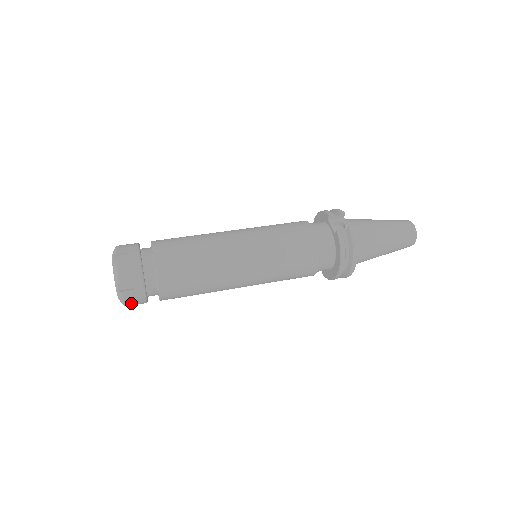
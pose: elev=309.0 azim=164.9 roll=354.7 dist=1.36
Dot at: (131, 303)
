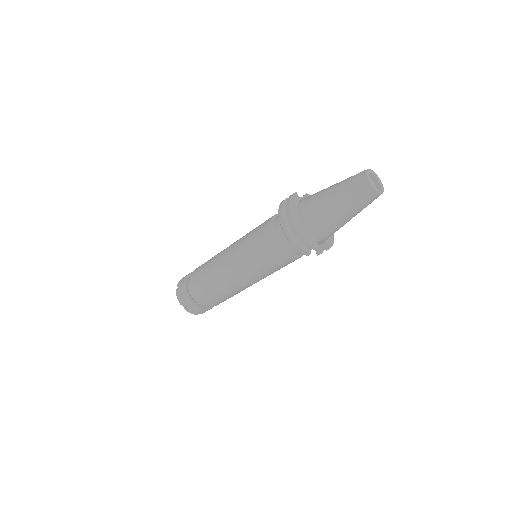
Dot at: (182, 300)
